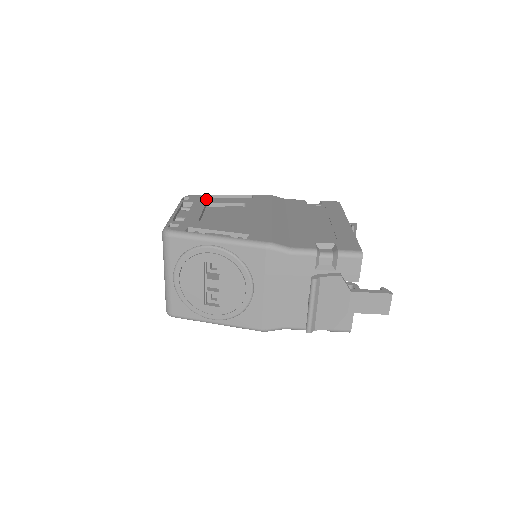
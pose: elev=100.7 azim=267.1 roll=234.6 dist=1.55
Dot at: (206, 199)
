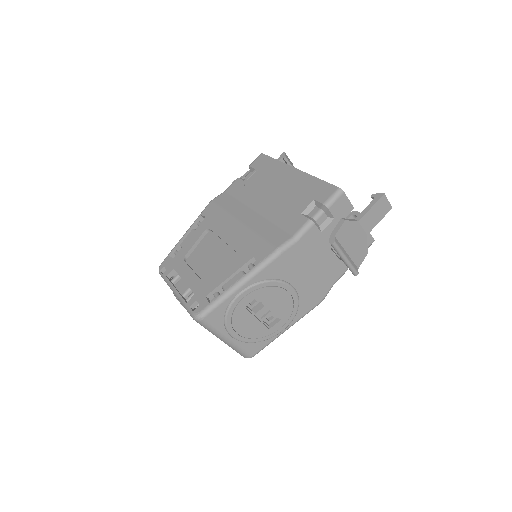
Dot at: (177, 255)
